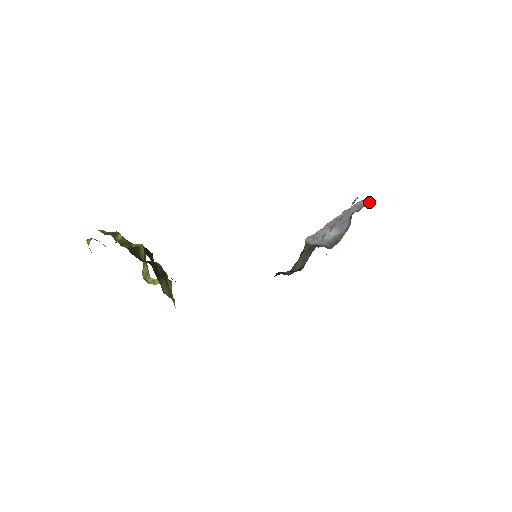
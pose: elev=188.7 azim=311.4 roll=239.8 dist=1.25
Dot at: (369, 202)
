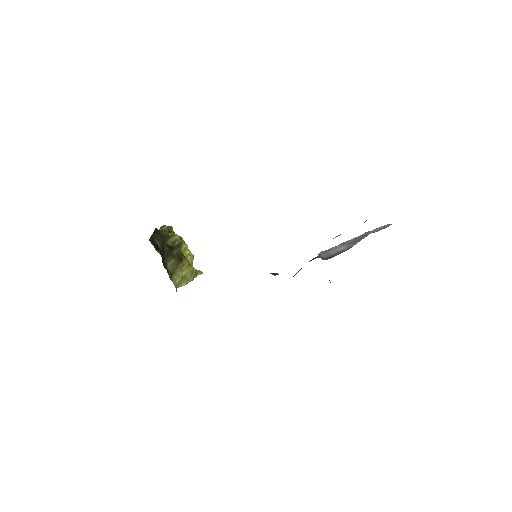
Dot at: (389, 225)
